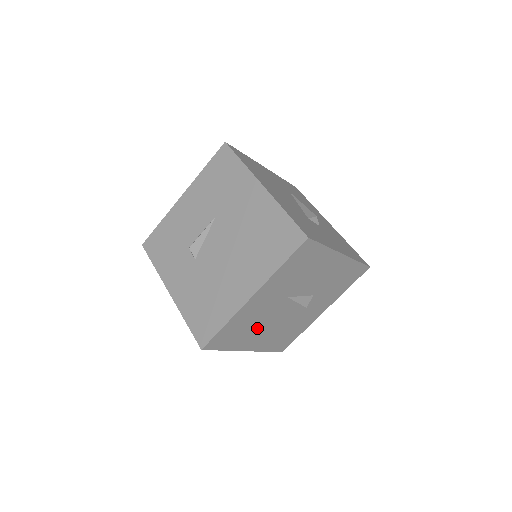
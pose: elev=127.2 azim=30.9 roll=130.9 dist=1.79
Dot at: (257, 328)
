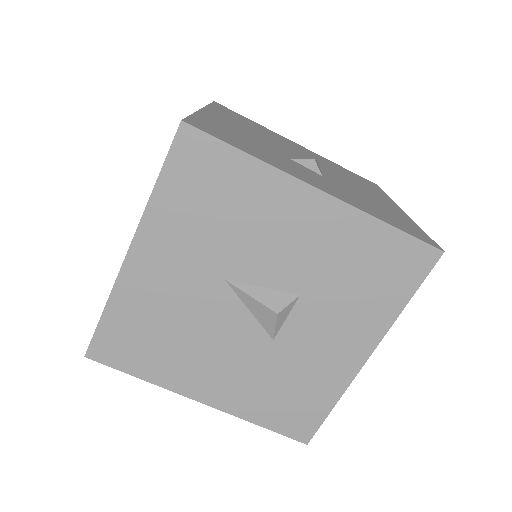
Dot at: (192, 345)
